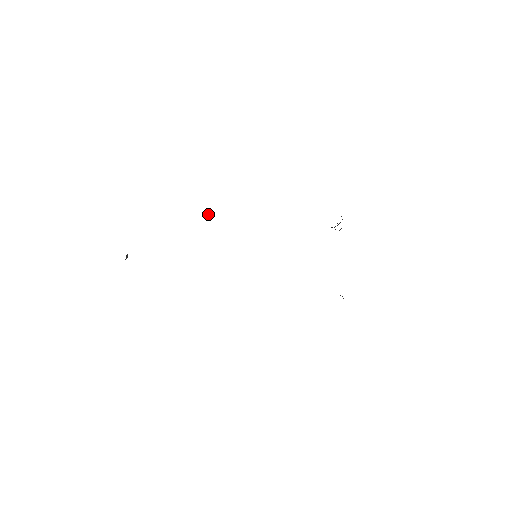
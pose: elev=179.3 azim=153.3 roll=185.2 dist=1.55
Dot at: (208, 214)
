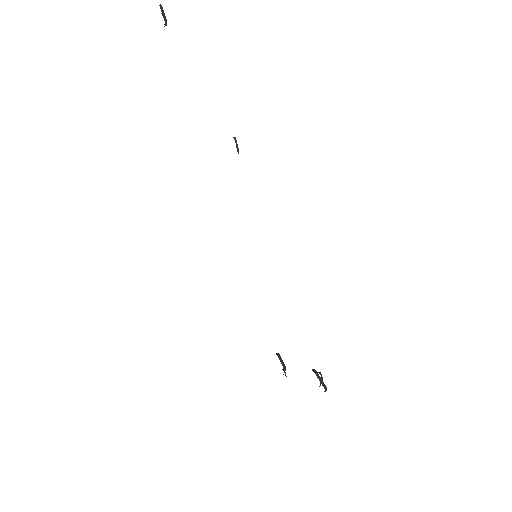
Dot at: occluded
